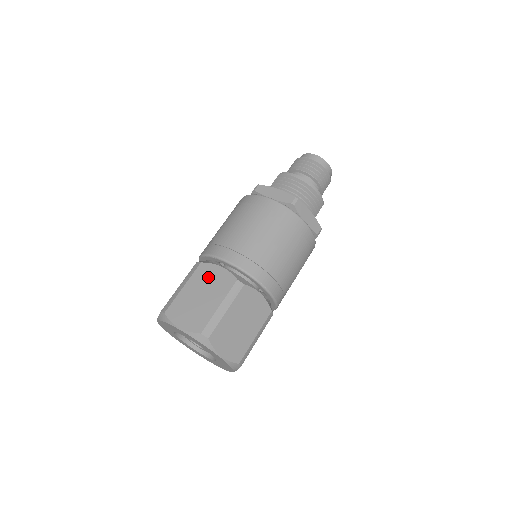
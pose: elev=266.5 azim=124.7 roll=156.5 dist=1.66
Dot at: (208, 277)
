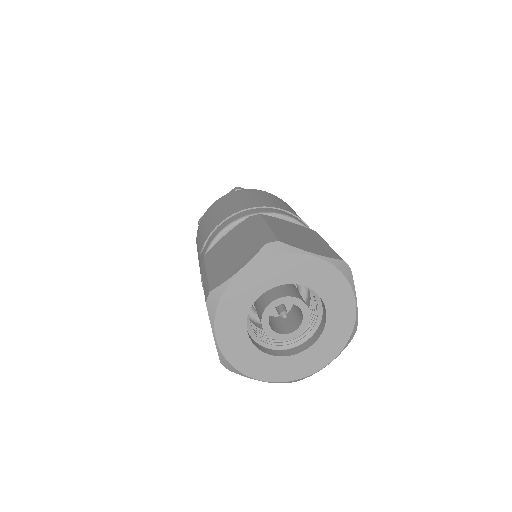
Dot at: (222, 246)
